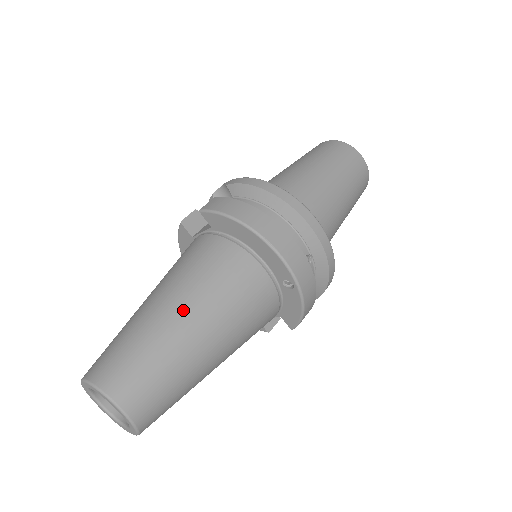
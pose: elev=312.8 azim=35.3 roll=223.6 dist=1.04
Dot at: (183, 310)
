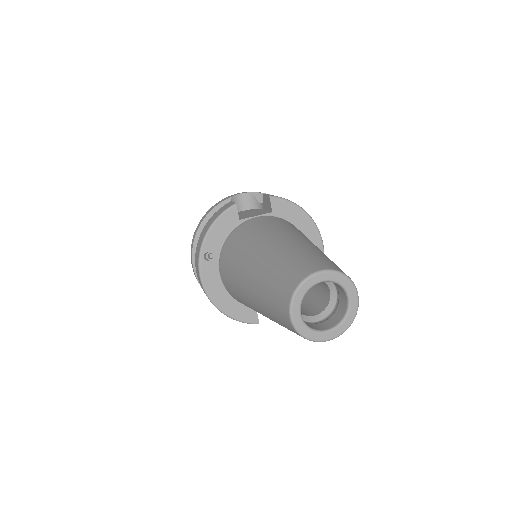
Dot at: occluded
